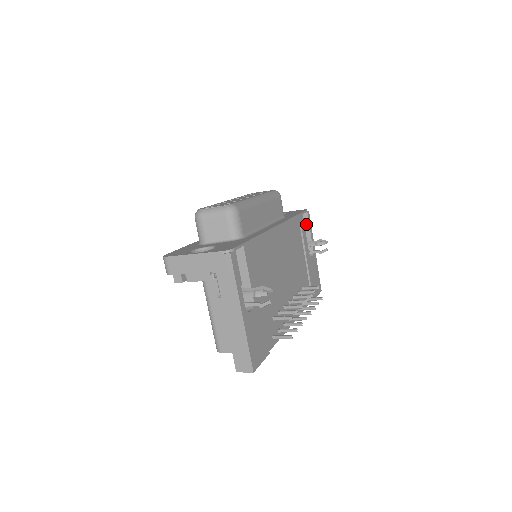
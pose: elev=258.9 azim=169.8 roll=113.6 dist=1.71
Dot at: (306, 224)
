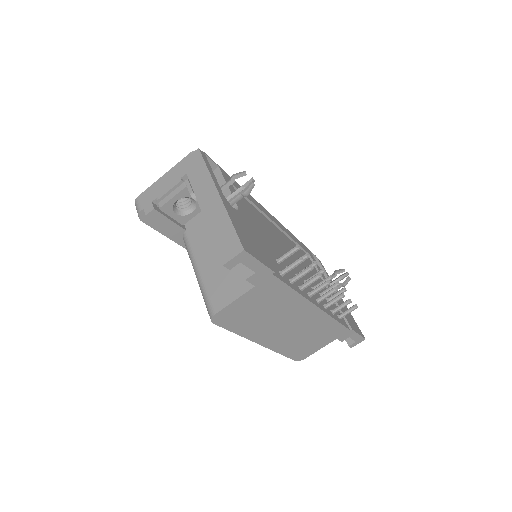
Dot at: occluded
